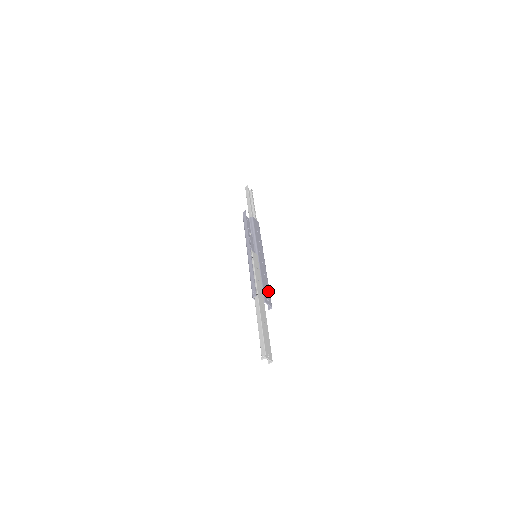
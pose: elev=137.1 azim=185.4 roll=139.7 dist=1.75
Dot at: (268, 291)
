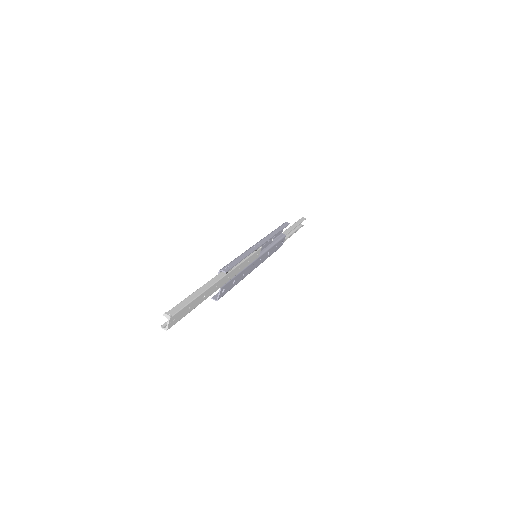
Dot at: (231, 287)
